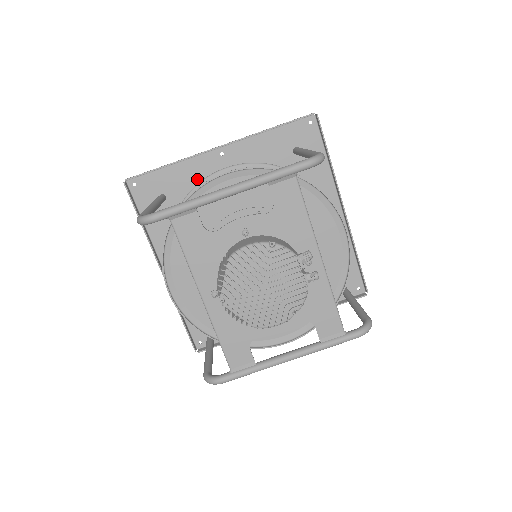
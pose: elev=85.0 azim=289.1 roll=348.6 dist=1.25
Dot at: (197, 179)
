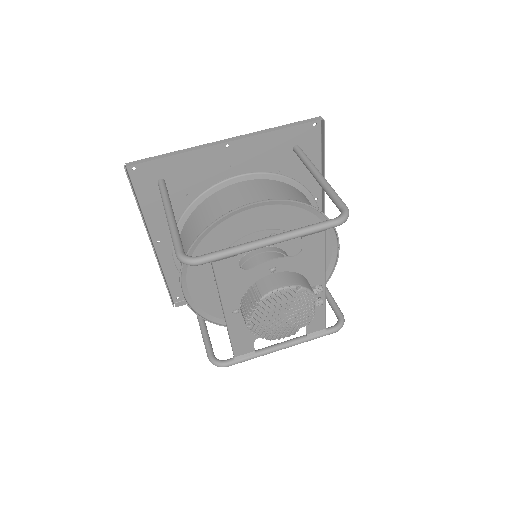
Dot at: (199, 167)
